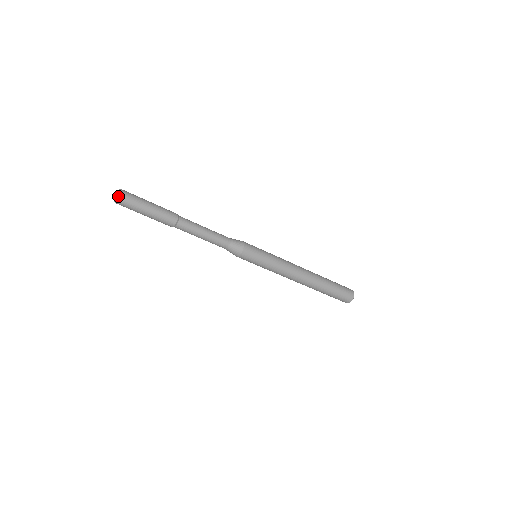
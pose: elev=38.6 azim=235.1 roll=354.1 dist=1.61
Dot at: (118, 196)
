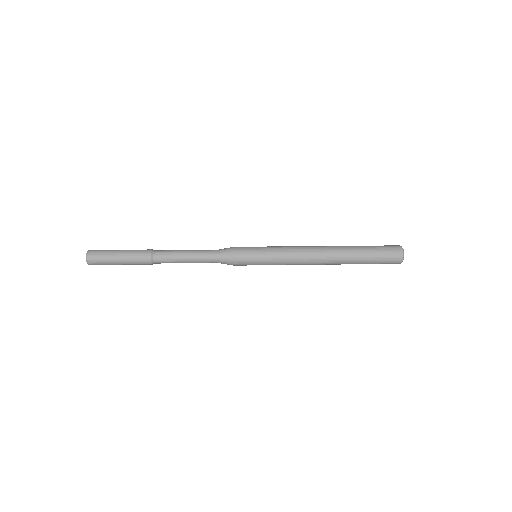
Dot at: (88, 264)
